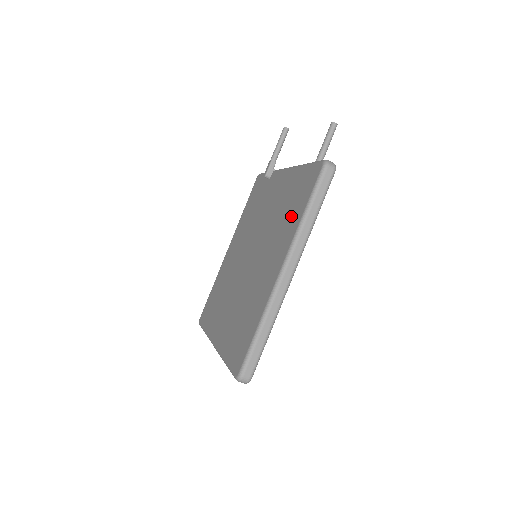
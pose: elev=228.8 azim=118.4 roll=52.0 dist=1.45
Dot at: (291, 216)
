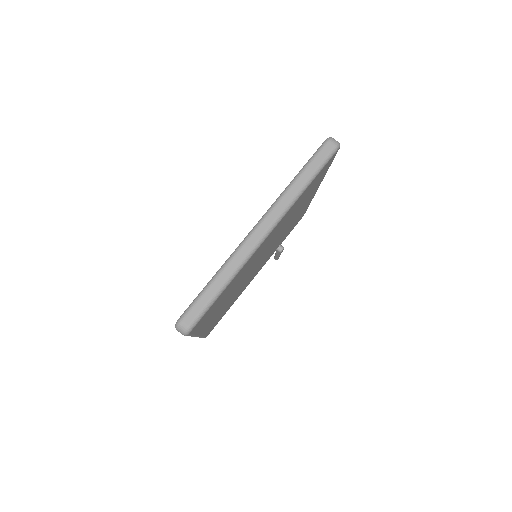
Dot at: occluded
